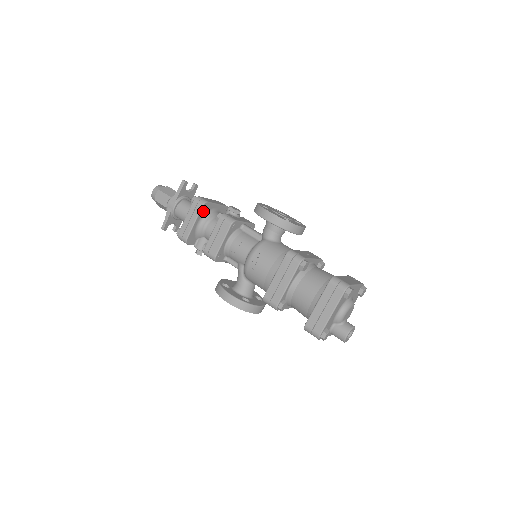
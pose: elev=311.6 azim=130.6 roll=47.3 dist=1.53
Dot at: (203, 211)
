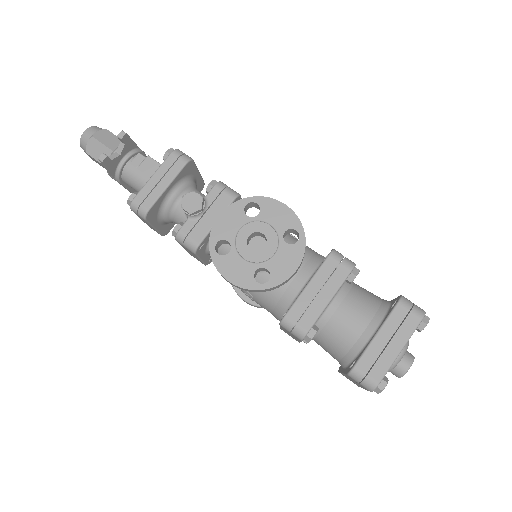
Dot at: (153, 216)
